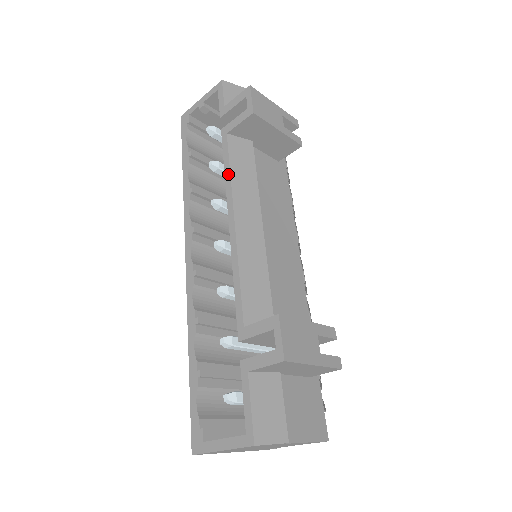
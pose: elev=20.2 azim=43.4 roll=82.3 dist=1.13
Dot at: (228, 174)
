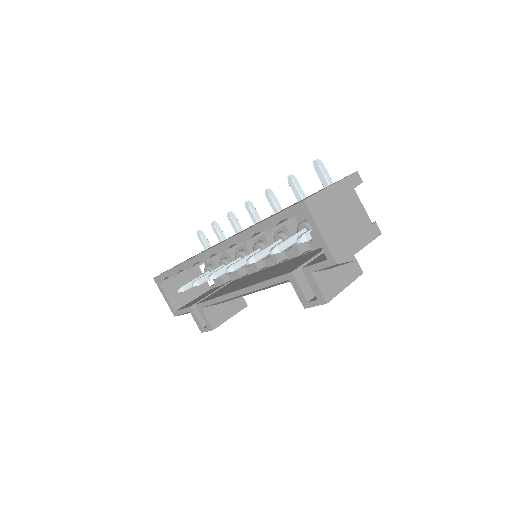
Dot at: (262, 286)
